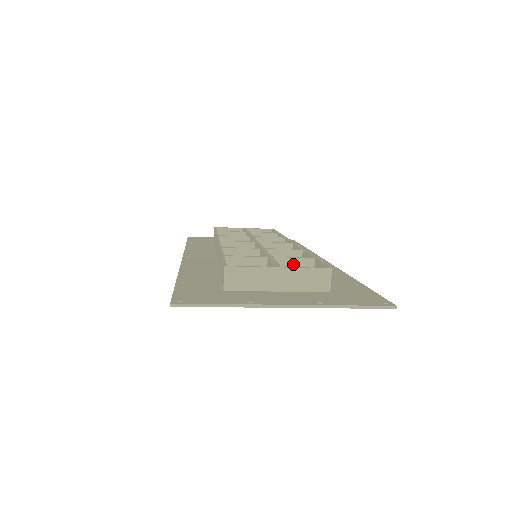
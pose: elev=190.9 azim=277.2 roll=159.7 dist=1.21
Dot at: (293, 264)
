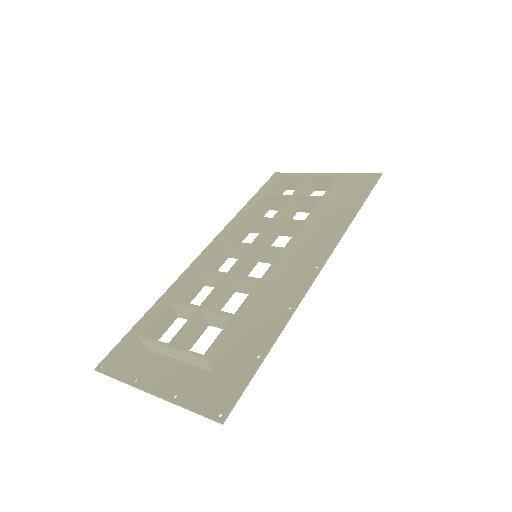
Dot at: (218, 317)
